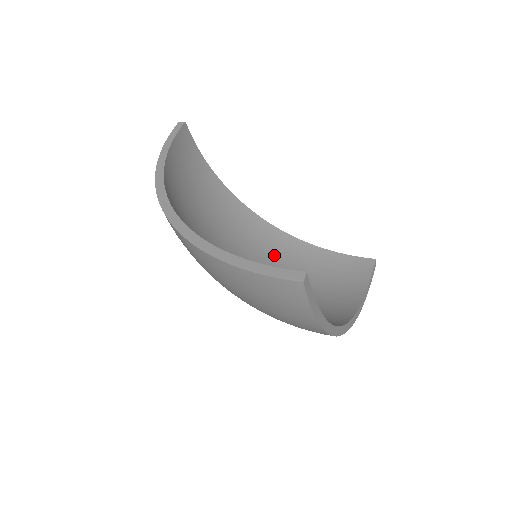
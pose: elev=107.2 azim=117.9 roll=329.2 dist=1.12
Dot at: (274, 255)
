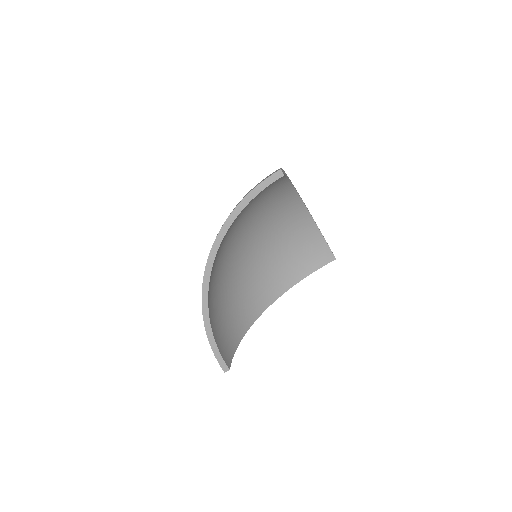
Dot at: (282, 224)
